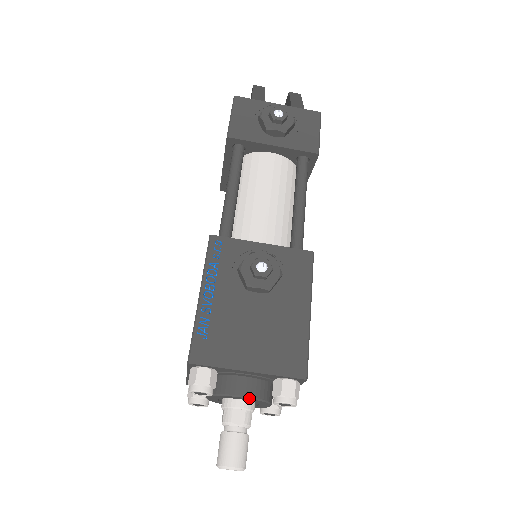
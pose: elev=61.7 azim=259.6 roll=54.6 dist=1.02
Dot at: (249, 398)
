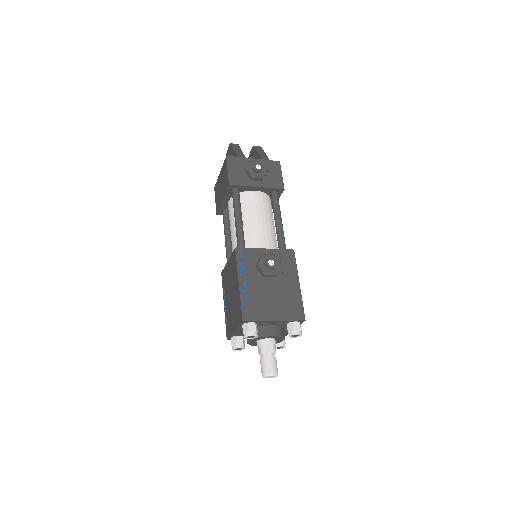
Dot at: (275, 336)
